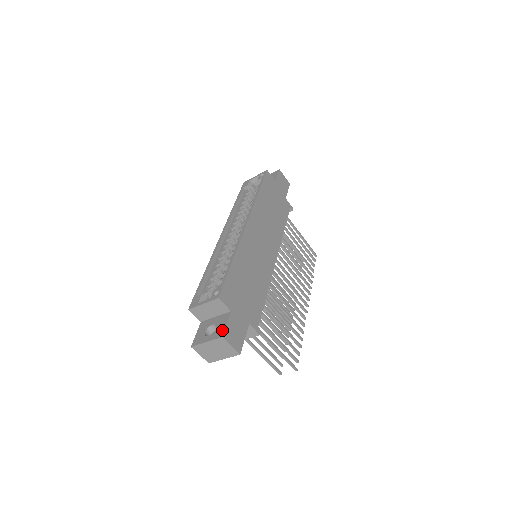
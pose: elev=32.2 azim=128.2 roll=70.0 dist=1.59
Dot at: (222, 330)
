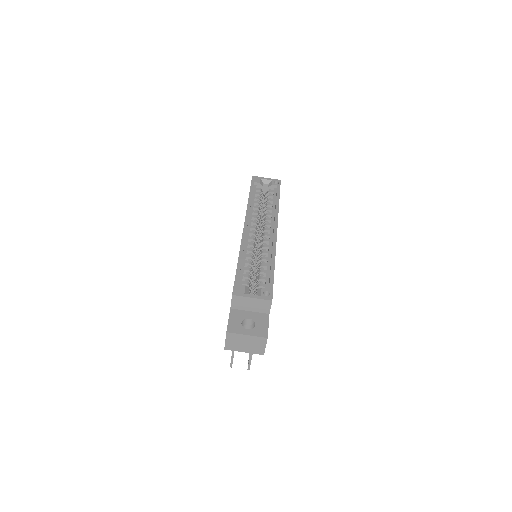
Dot at: (265, 330)
